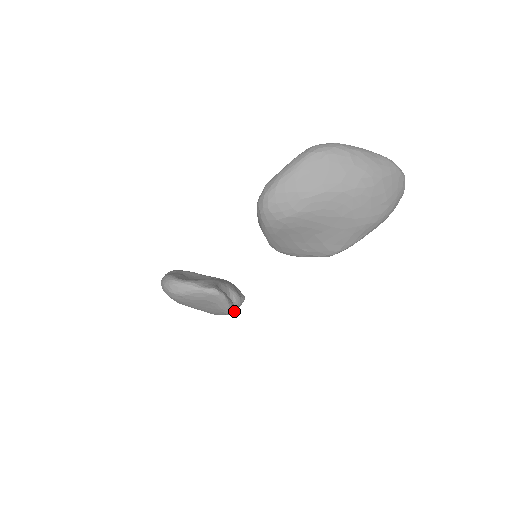
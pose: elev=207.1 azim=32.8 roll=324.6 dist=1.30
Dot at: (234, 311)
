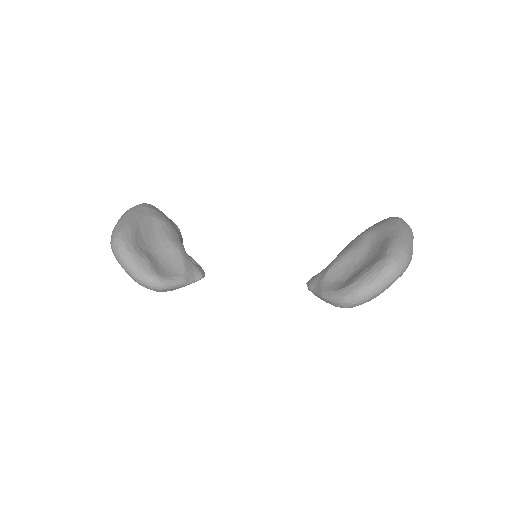
Dot at: occluded
